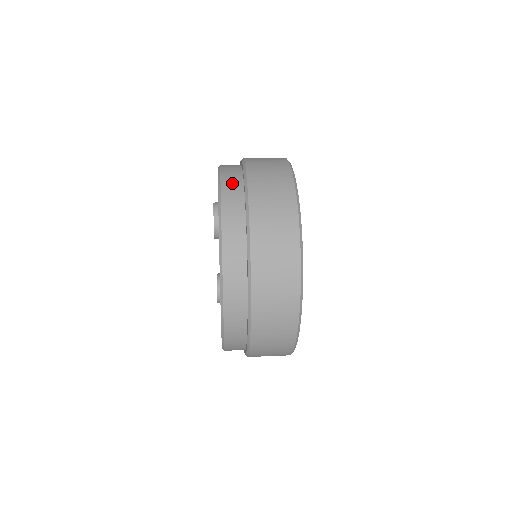
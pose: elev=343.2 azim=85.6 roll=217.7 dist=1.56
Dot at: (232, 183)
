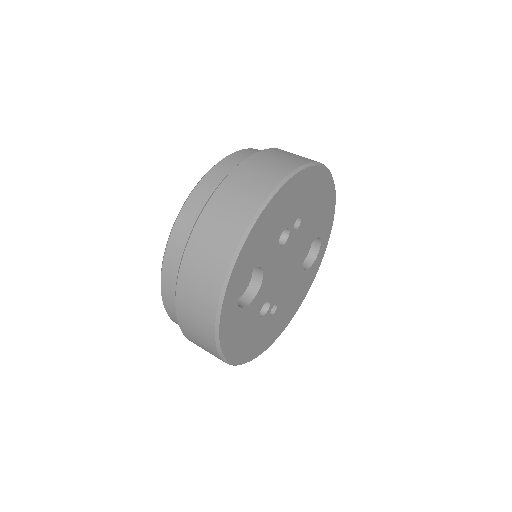
Dot at: (175, 254)
